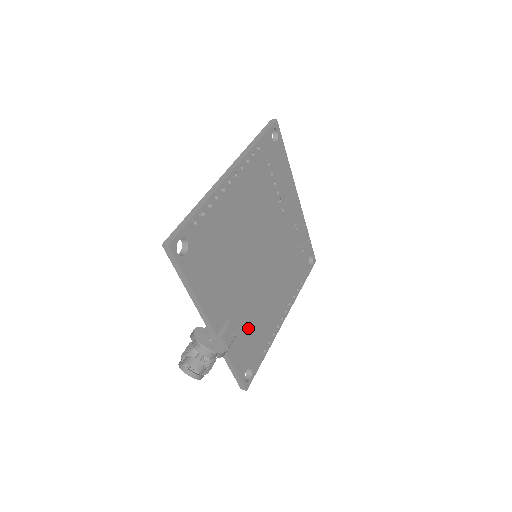
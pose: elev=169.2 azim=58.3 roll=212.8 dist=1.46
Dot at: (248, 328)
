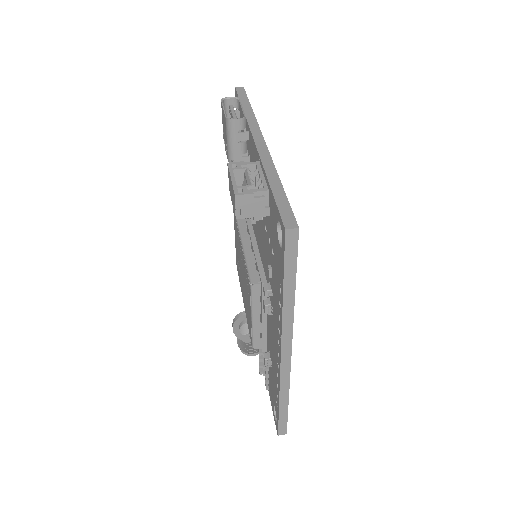
Dot at: occluded
